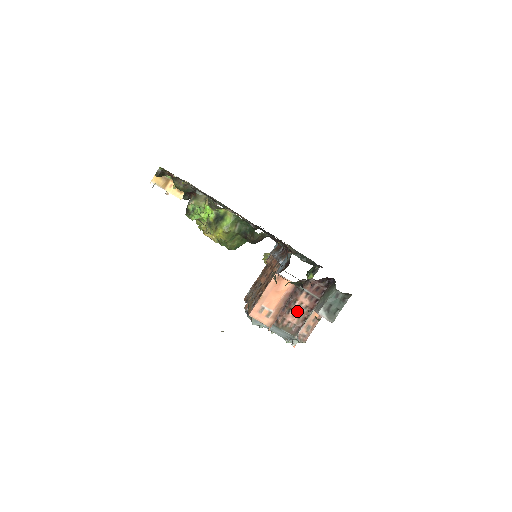
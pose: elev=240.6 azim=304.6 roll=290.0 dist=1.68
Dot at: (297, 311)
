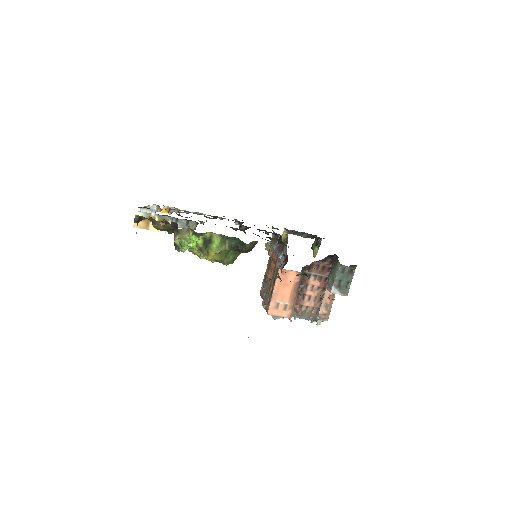
Dot at: (311, 295)
